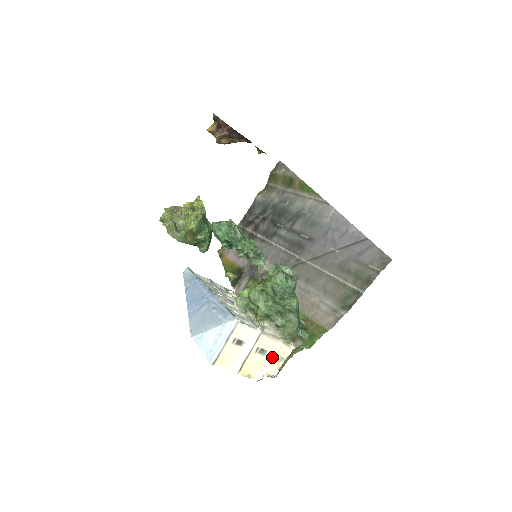
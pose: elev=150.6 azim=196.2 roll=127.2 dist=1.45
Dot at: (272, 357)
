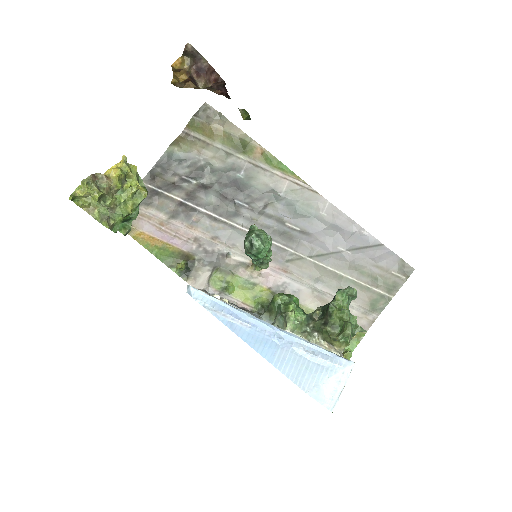
Dot at: occluded
